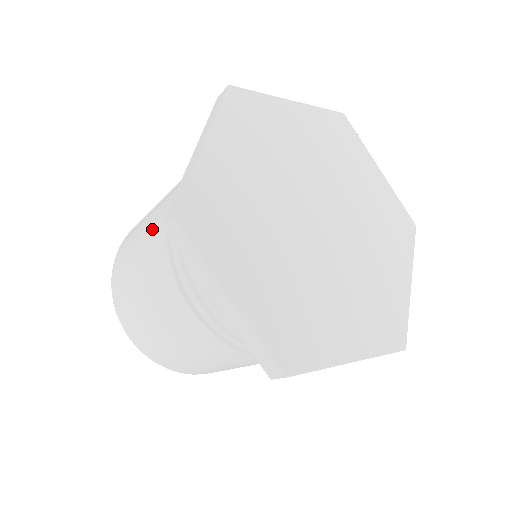
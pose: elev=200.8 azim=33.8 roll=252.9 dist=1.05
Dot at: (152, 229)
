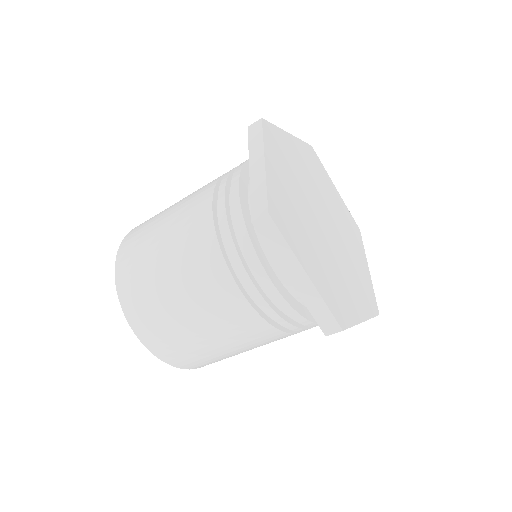
Dot at: (187, 233)
